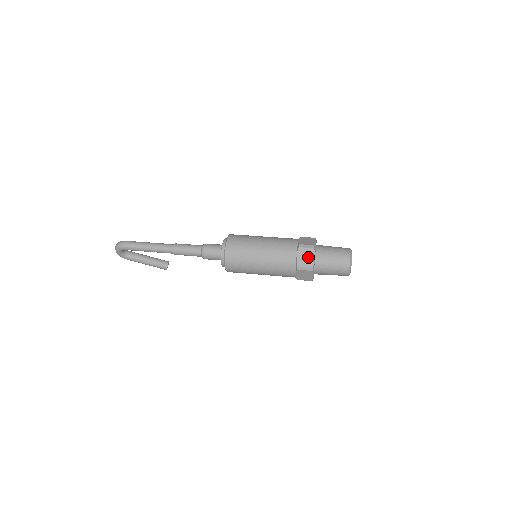
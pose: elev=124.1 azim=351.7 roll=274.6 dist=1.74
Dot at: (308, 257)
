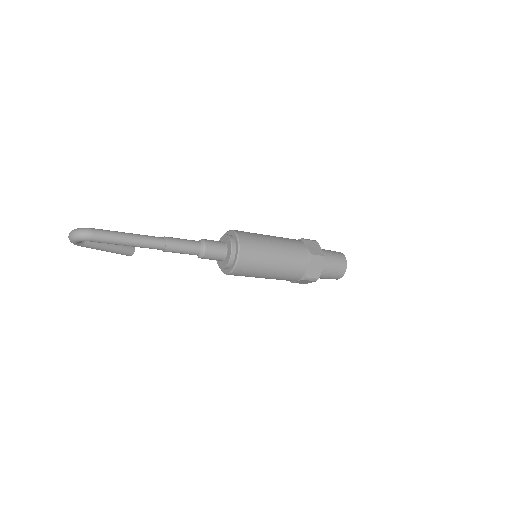
Dot at: (317, 268)
